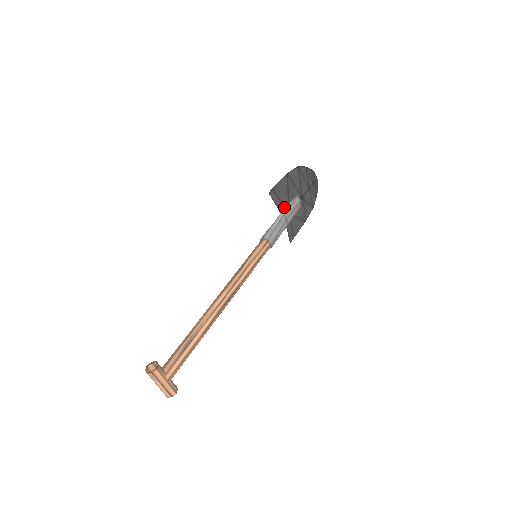
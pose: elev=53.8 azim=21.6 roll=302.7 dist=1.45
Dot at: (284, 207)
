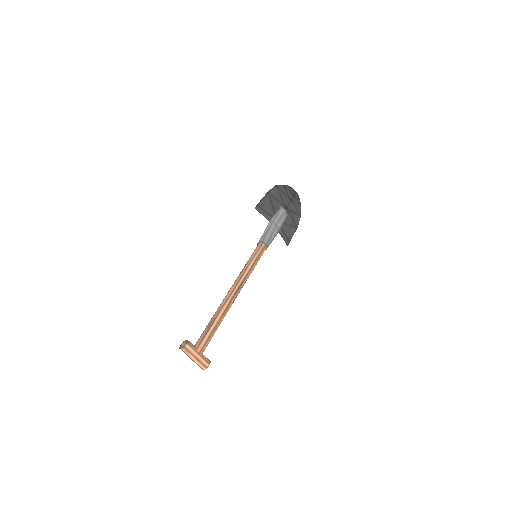
Dot at: (272, 217)
